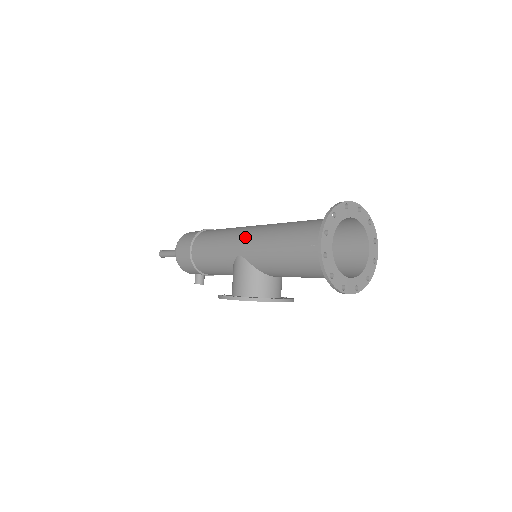
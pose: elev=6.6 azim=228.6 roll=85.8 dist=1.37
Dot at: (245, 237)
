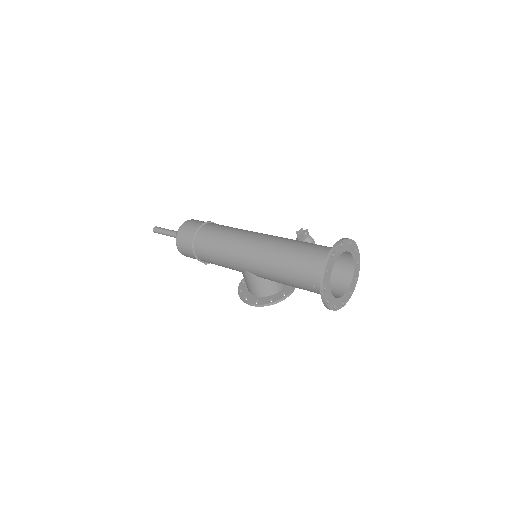
Dot at: (247, 259)
